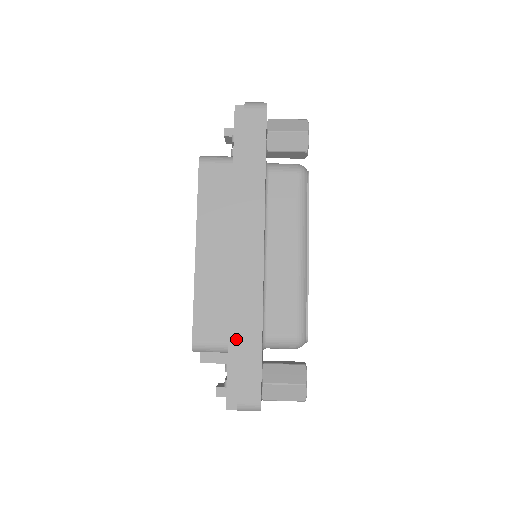
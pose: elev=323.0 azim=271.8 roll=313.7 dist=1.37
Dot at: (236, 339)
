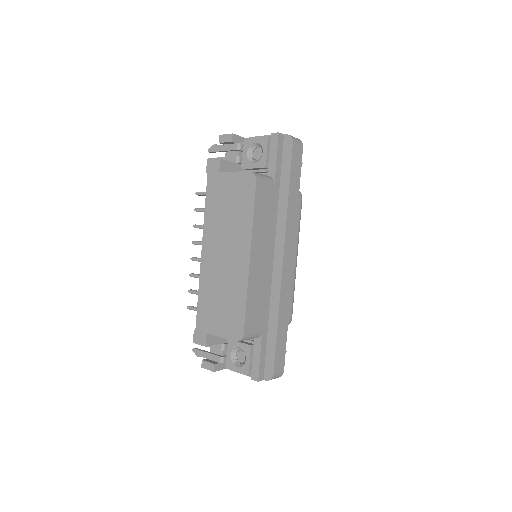
Dot at: (266, 328)
